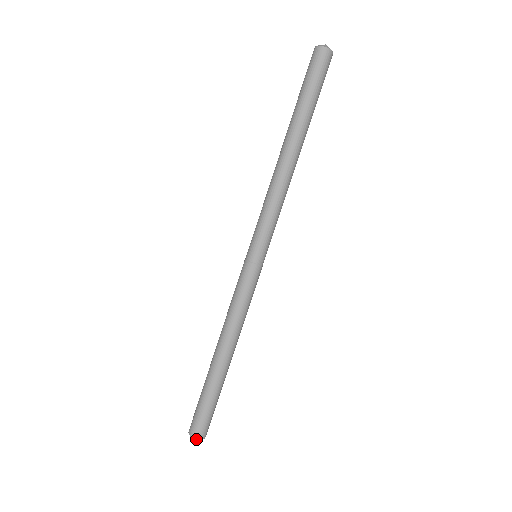
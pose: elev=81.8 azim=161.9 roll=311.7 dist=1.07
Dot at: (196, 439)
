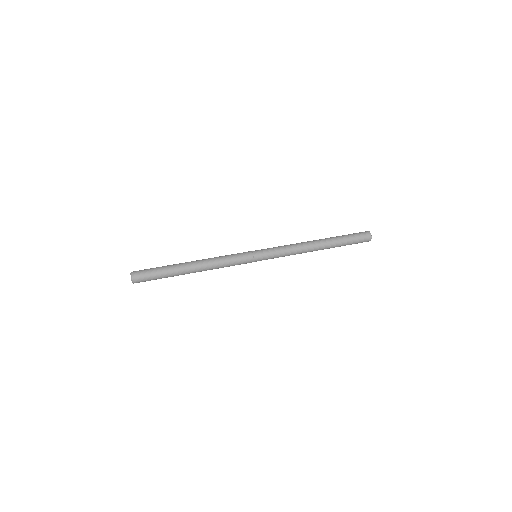
Dot at: (132, 279)
